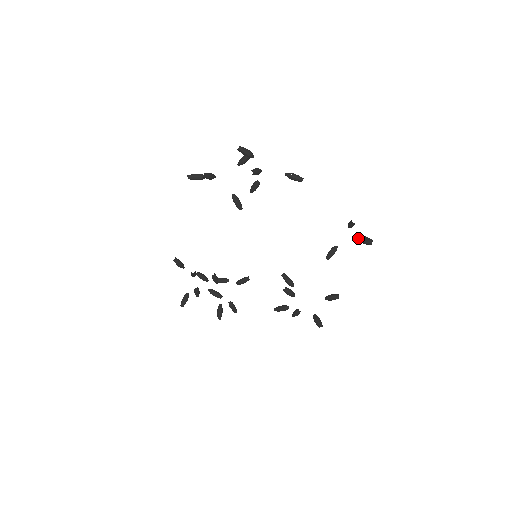
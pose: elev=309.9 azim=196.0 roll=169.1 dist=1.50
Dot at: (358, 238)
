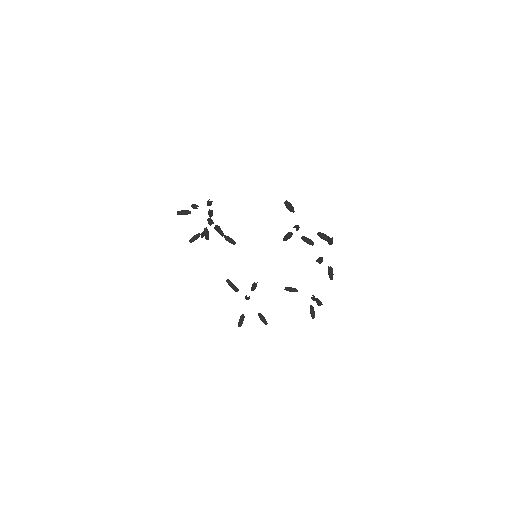
Dot at: occluded
